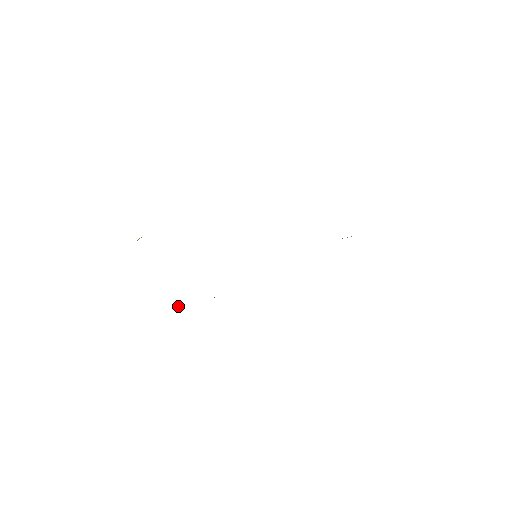
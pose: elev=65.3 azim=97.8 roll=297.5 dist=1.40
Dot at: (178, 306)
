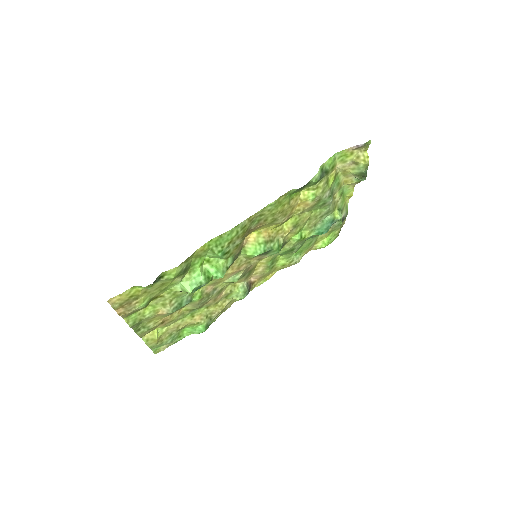
Dot at: (183, 283)
